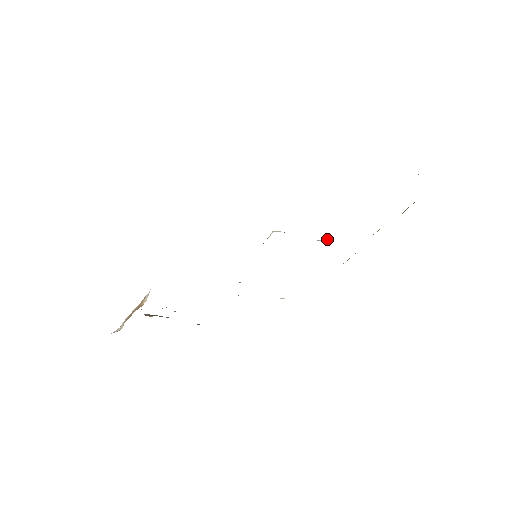
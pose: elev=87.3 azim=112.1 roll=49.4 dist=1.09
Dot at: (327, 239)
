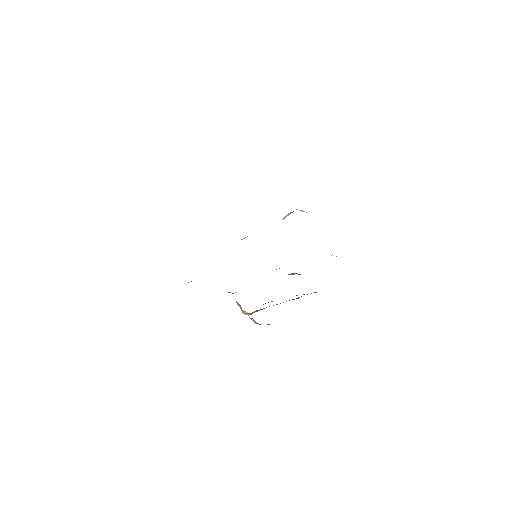
Dot at: (289, 213)
